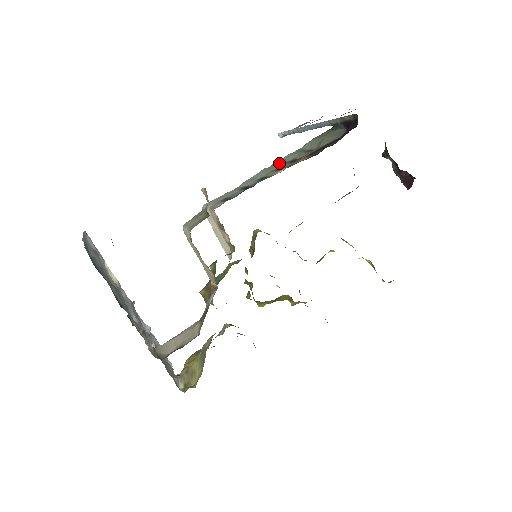
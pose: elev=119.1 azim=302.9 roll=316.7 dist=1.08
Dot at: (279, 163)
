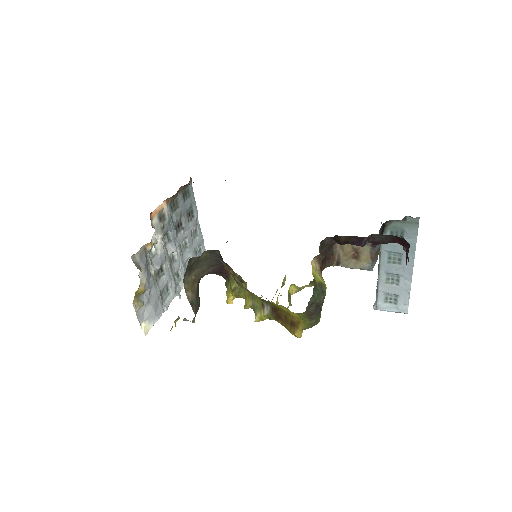
Dot at: occluded
